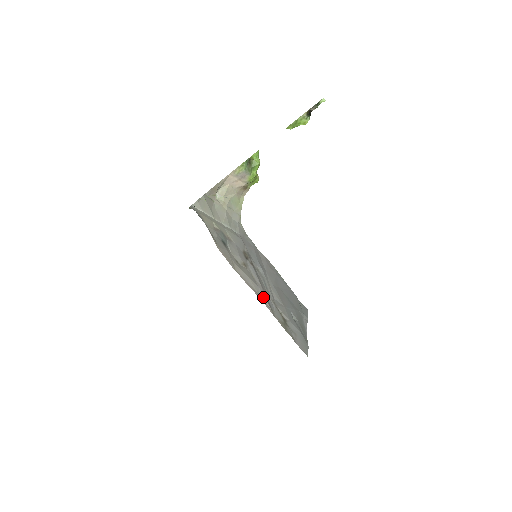
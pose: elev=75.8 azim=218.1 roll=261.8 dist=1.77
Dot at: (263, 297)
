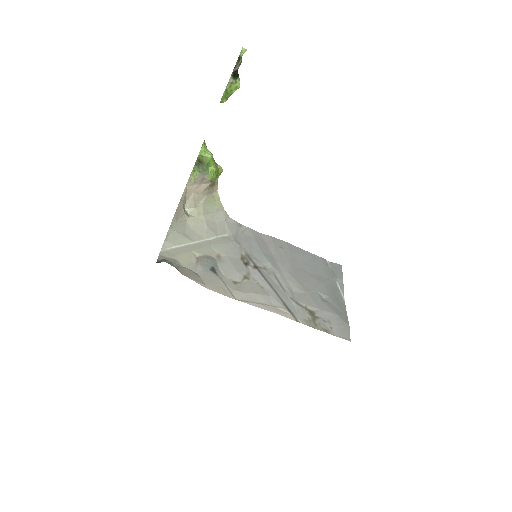
Dot at: (278, 305)
